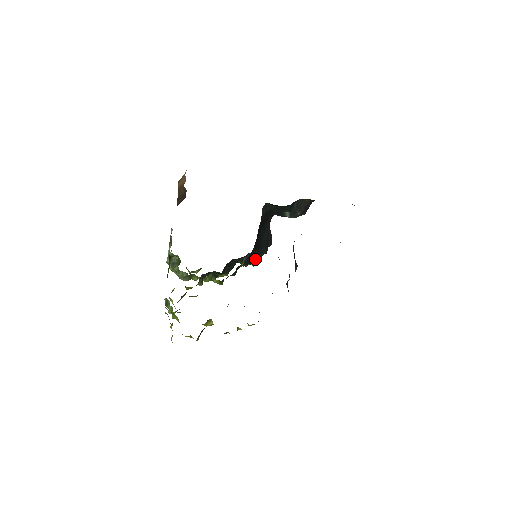
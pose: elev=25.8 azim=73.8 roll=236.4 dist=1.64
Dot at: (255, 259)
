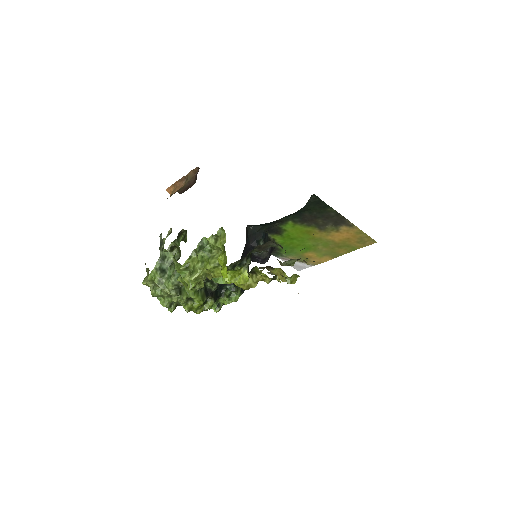
Dot at: occluded
